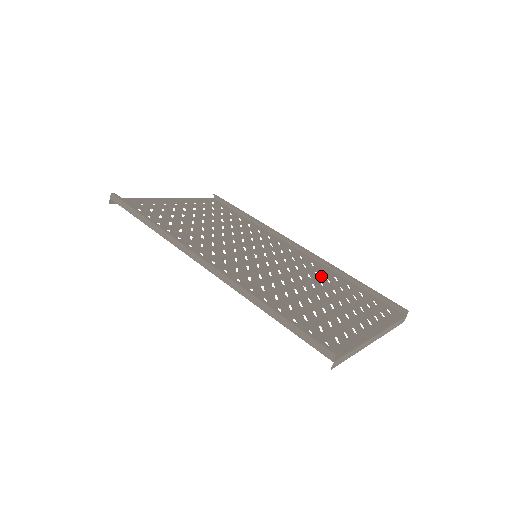
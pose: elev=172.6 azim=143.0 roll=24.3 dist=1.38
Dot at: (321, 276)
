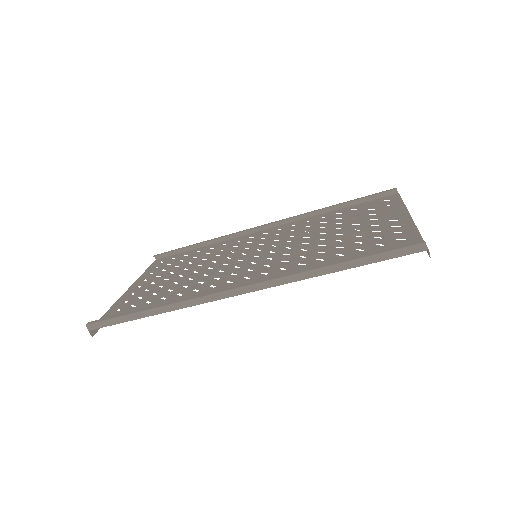
Dot at: (313, 225)
